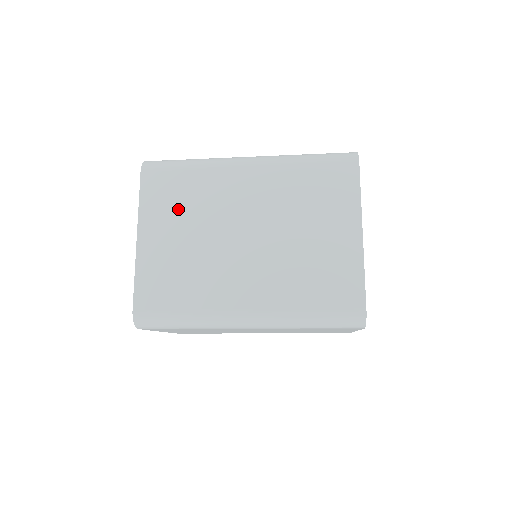
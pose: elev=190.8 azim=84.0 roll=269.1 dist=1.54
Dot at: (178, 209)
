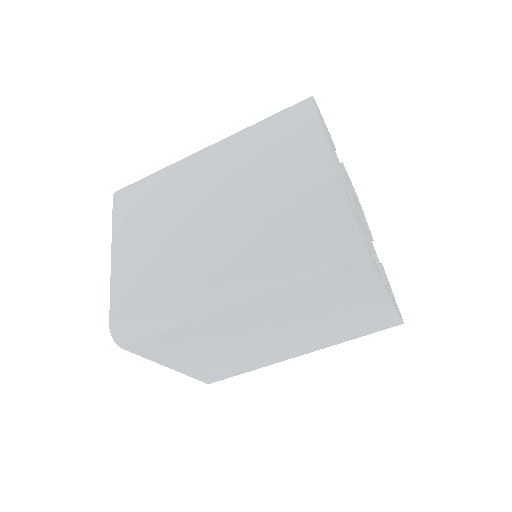
Dot at: (147, 214)
